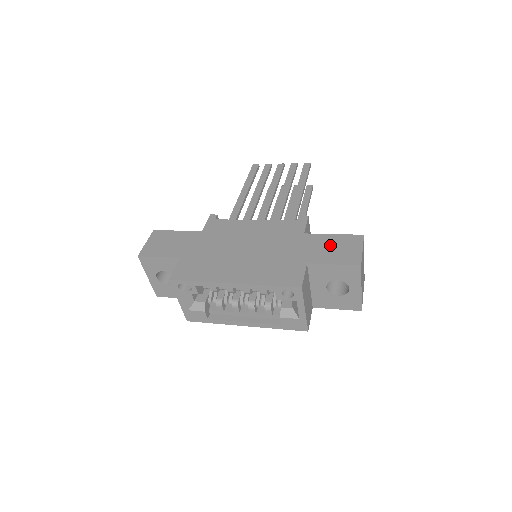
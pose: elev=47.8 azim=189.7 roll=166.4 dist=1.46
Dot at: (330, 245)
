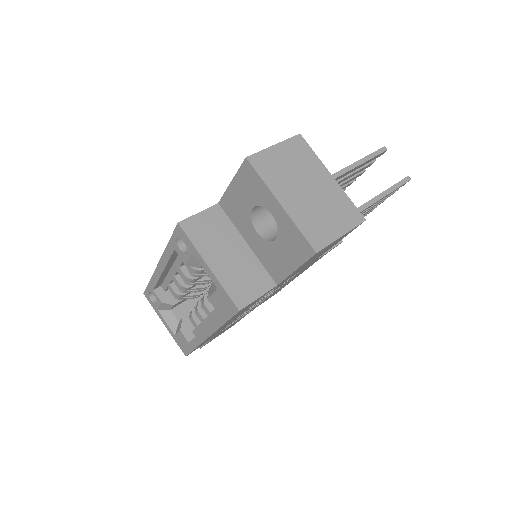
Dot at: occluded
